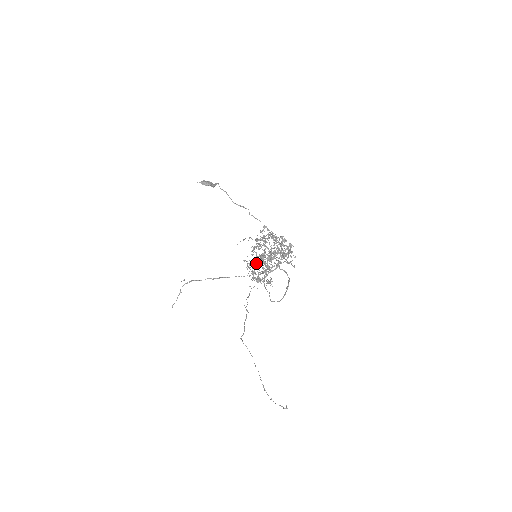
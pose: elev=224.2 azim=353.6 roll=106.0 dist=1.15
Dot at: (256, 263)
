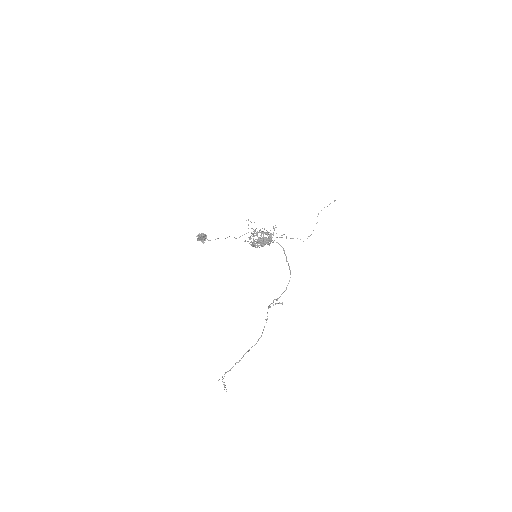
Dot at: occluded
